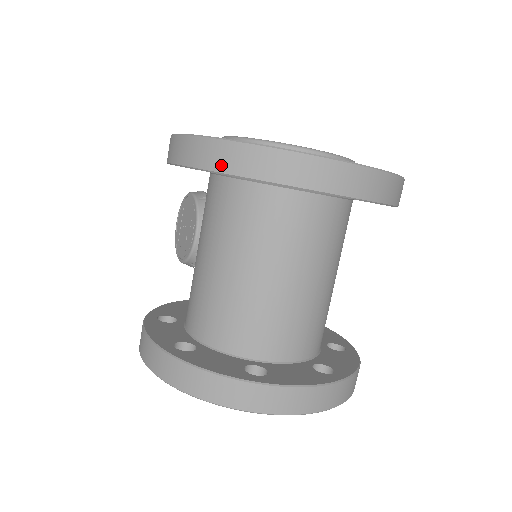
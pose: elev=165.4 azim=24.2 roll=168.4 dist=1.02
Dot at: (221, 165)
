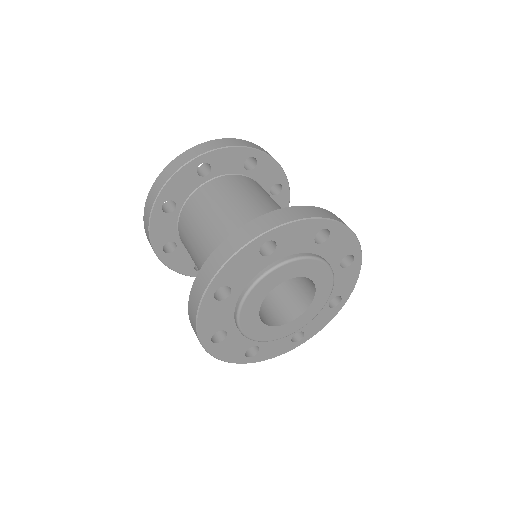
Dot at: (149, 238)
